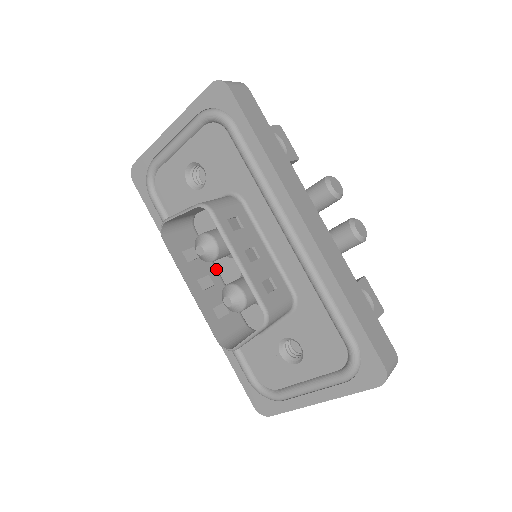
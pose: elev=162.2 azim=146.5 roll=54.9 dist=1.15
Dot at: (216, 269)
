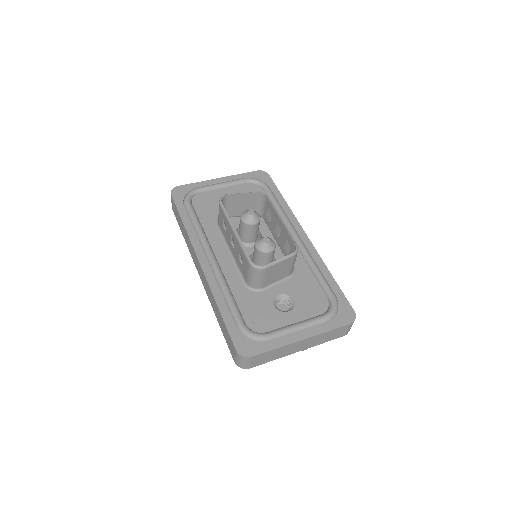
Dot at: occluded
